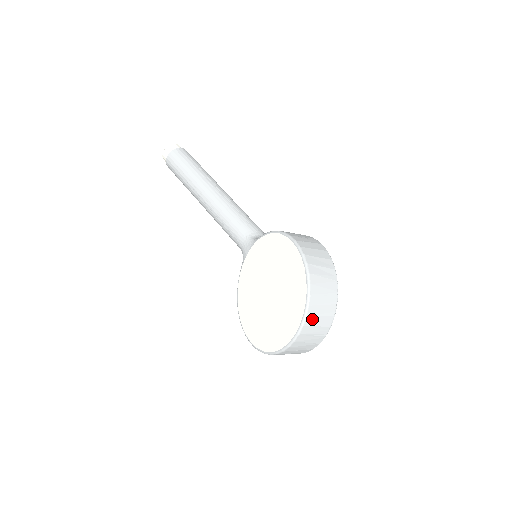
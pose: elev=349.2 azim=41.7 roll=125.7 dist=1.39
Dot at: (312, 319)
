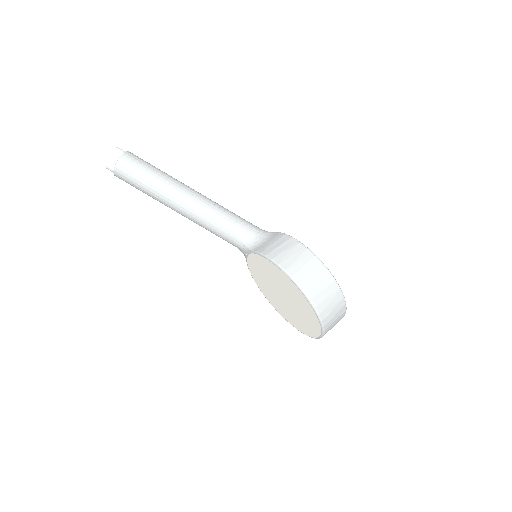
Dot at: (329, 327)
